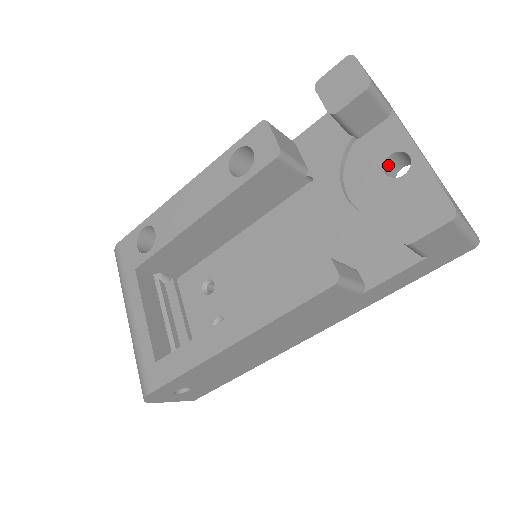
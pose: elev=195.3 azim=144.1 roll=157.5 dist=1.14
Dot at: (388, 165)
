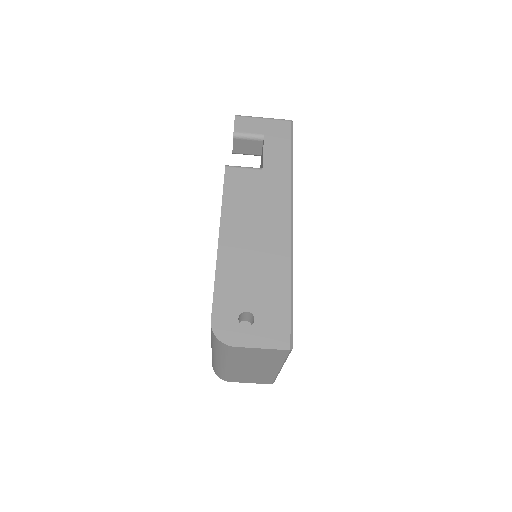
Dot at: occluded
